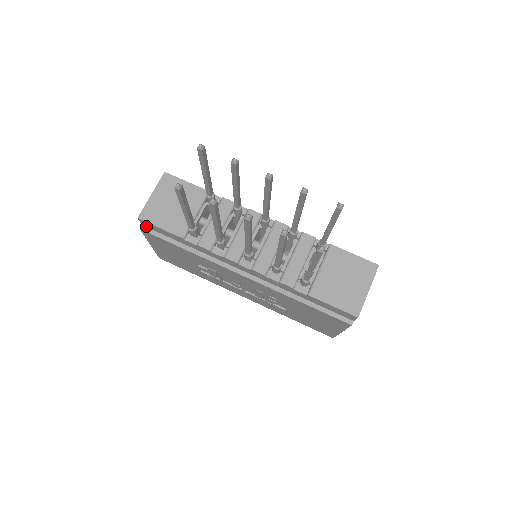
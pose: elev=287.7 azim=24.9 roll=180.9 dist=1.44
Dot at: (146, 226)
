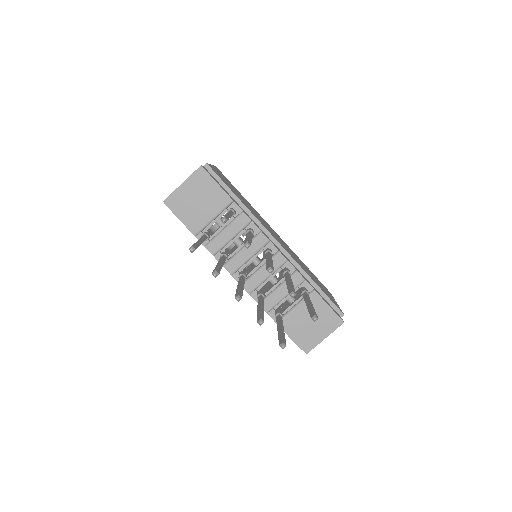
Dot at: occluded
